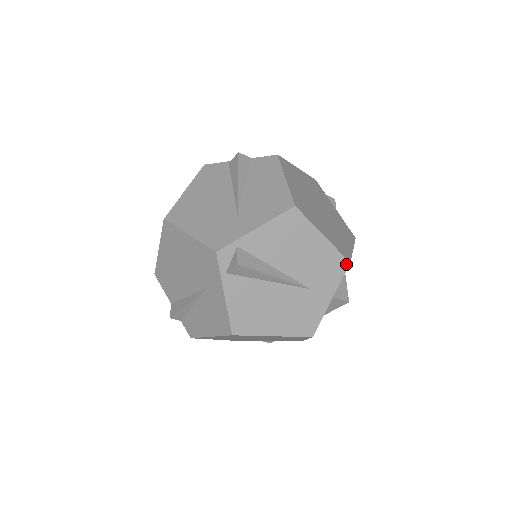
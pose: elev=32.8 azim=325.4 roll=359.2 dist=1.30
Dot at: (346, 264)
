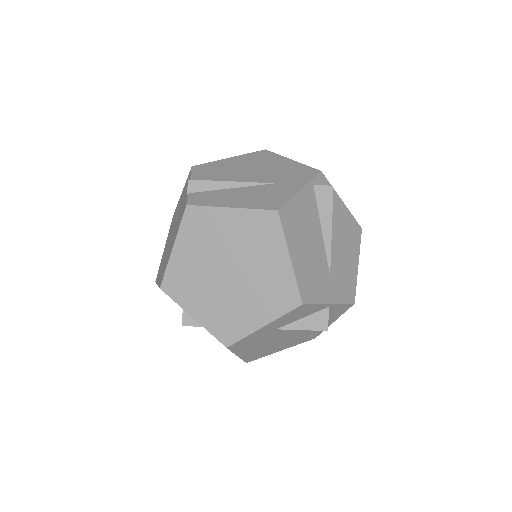
Dot at: (353, 300)
